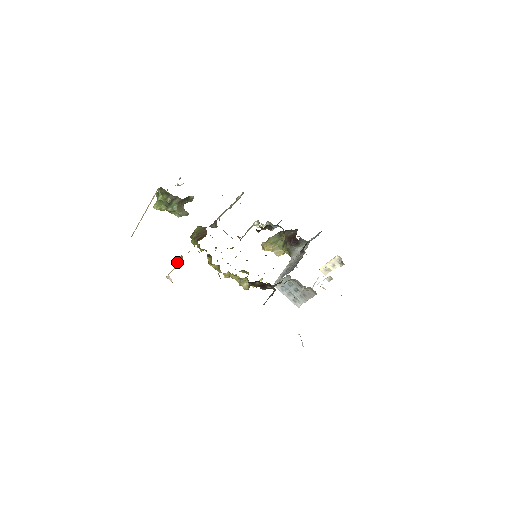
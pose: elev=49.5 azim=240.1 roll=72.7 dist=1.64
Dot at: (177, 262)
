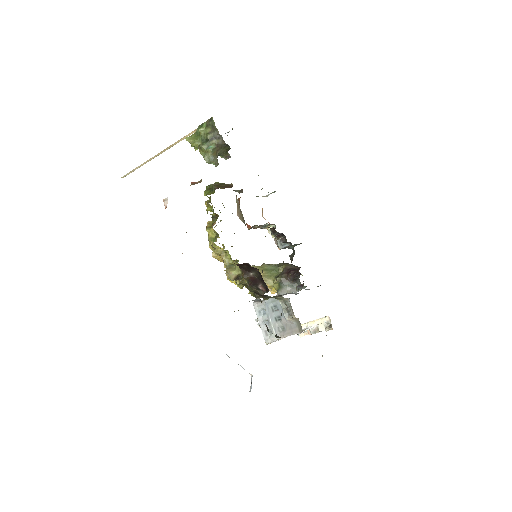
Dot at: (191, 184)
